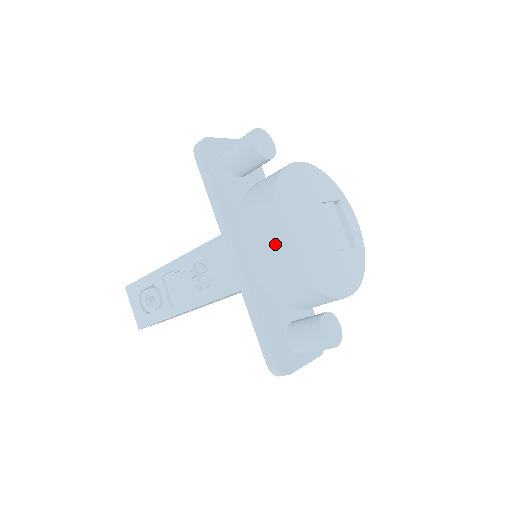
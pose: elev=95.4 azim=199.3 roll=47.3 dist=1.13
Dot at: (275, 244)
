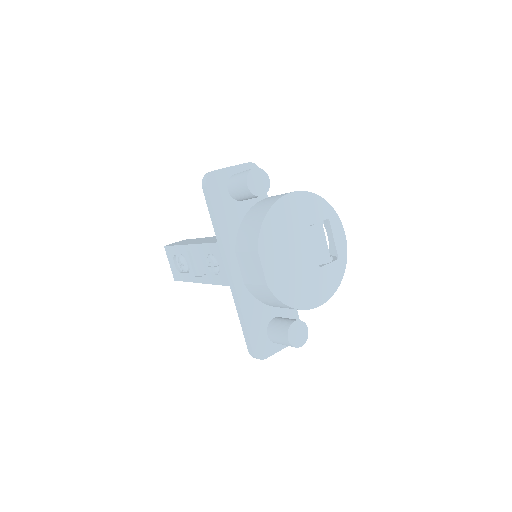
Dot at: (257, 271)
